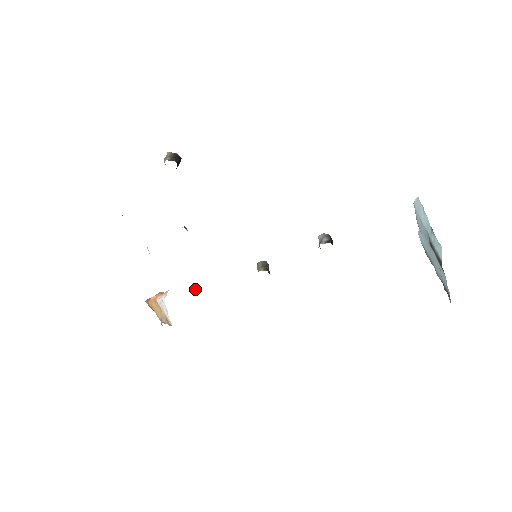
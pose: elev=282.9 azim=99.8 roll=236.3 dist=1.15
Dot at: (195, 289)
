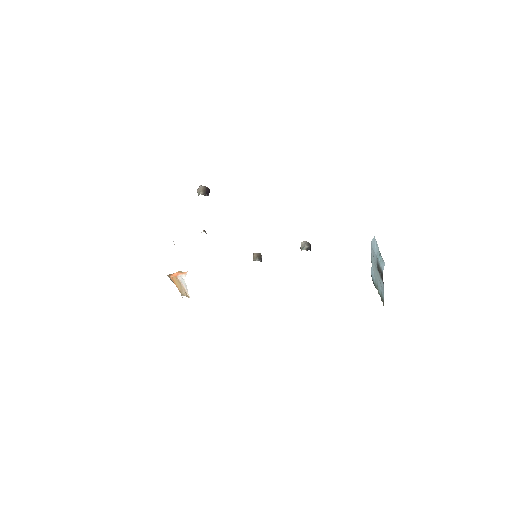
Dot at: occluded
